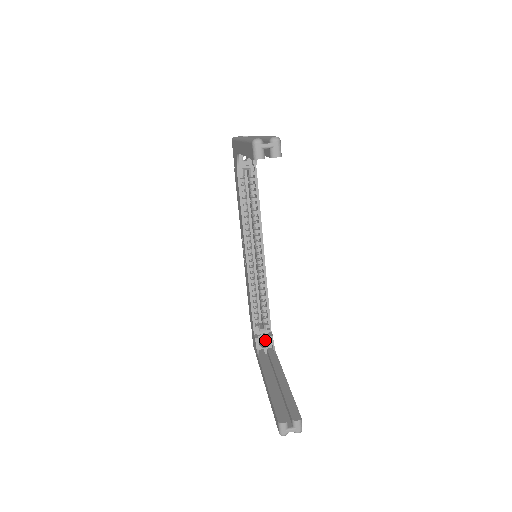
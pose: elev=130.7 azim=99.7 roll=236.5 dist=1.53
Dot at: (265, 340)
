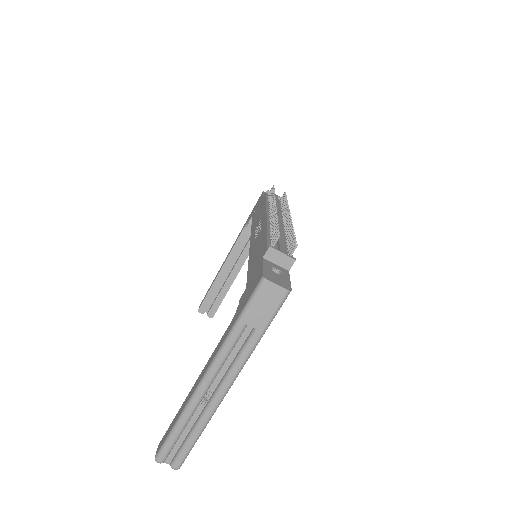
Dot at: occluded
